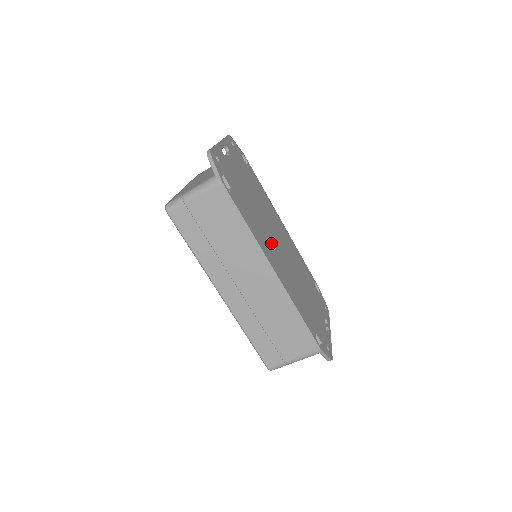
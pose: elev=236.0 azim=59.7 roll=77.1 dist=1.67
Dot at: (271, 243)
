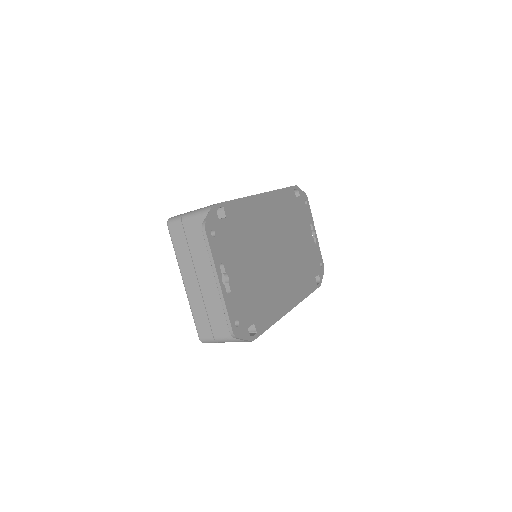
Dot at: (278, 279)
